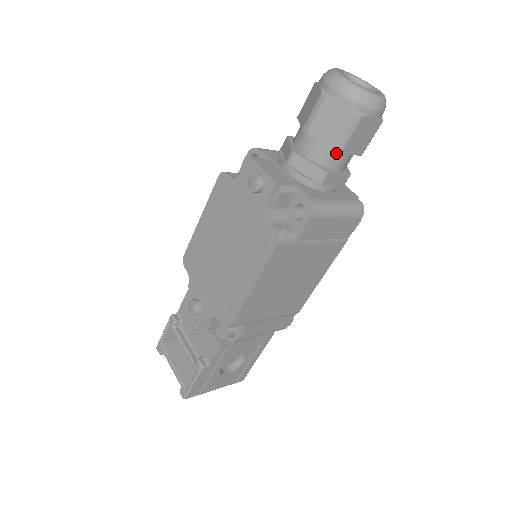
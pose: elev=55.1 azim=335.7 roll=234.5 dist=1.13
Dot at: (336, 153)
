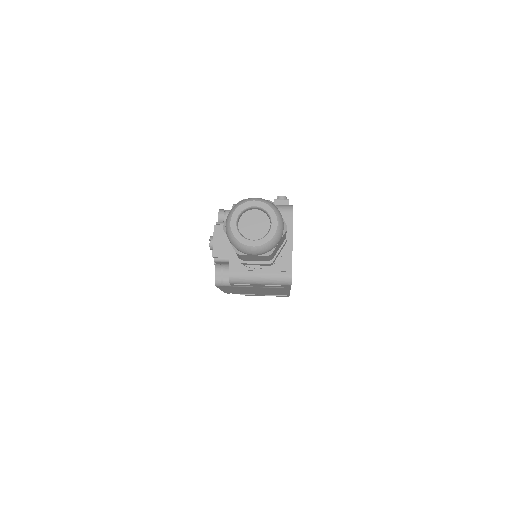
Dot at: occluded
